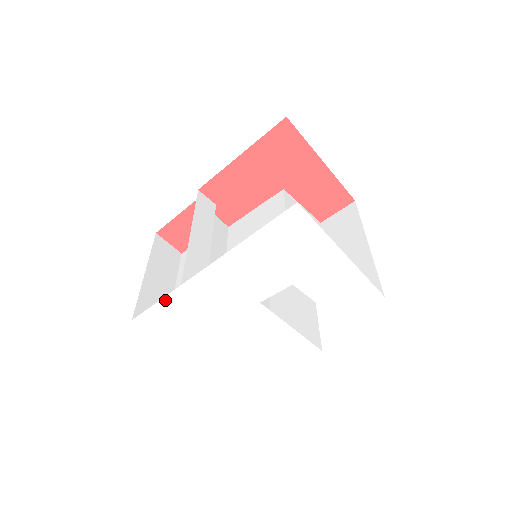
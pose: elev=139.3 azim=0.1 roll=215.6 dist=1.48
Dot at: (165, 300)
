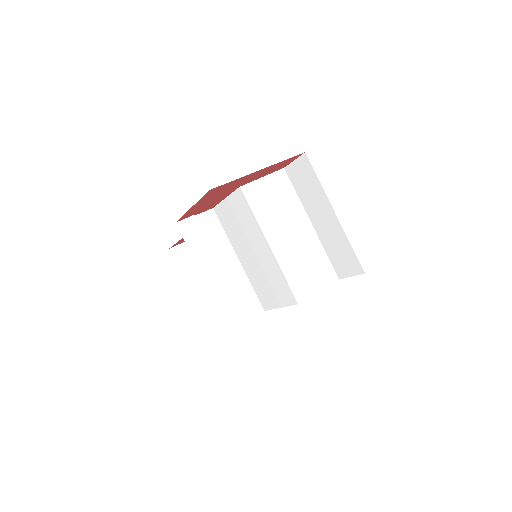
Dot at: occluded
